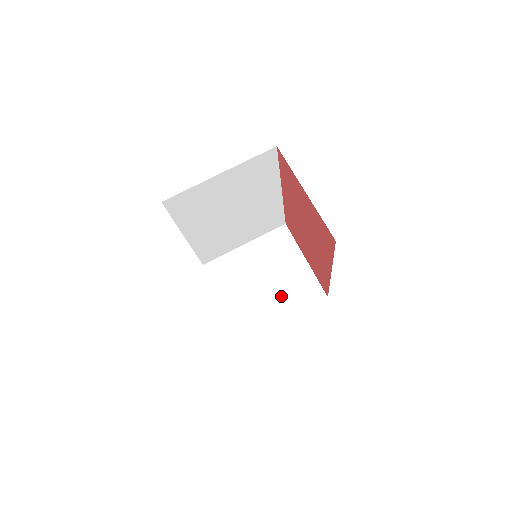
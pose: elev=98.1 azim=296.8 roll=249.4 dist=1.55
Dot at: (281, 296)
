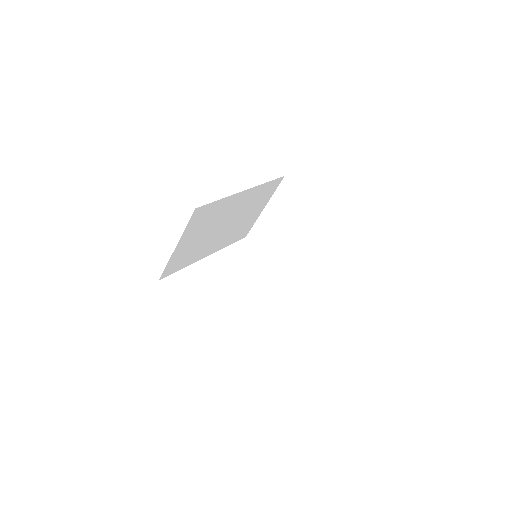
Dot at: (311, 244)
